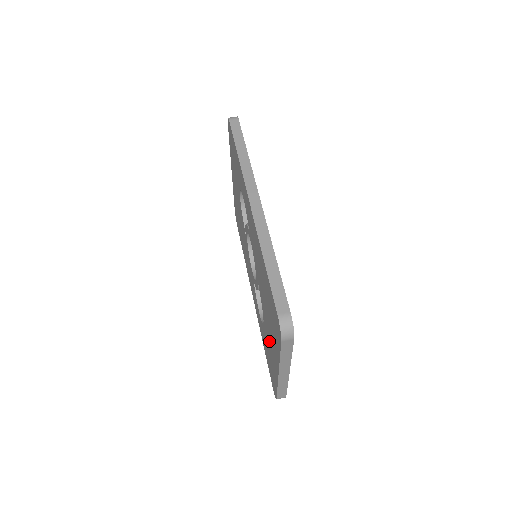
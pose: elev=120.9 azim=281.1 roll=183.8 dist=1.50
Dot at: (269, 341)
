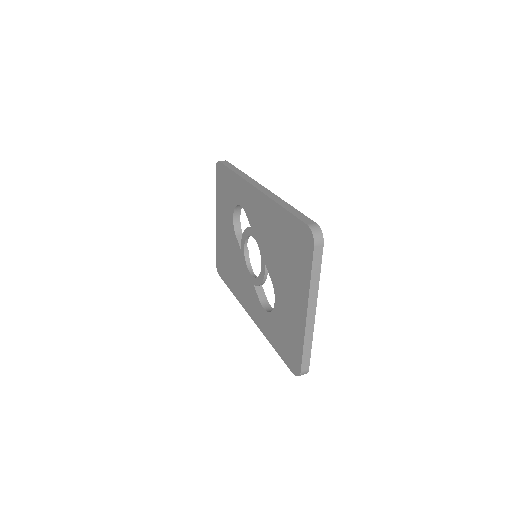
Dot at: (287, 304)
